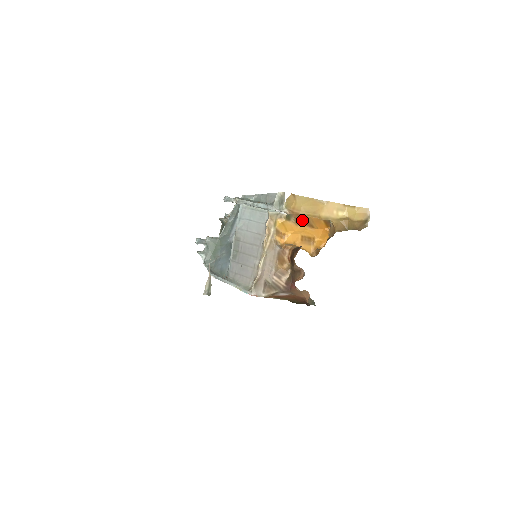
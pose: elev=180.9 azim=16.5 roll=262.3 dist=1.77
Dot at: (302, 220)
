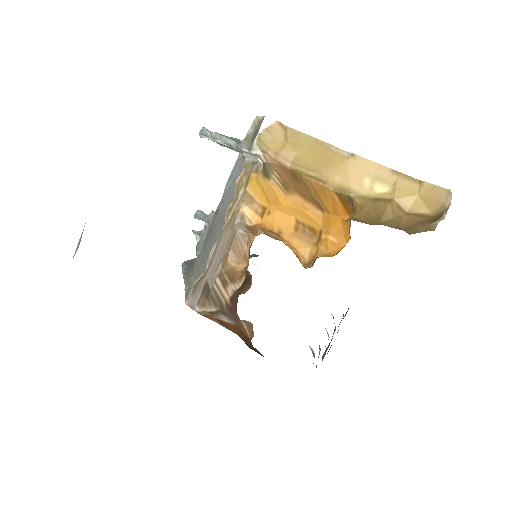
Dot at: (296, 184)
